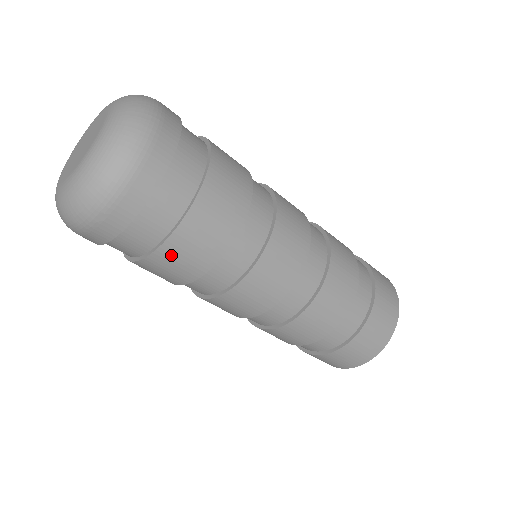
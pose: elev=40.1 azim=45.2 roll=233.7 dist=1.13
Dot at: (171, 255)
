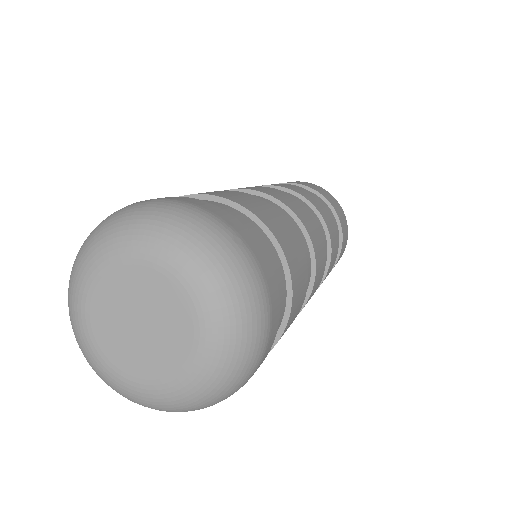
Dot at: occluded
